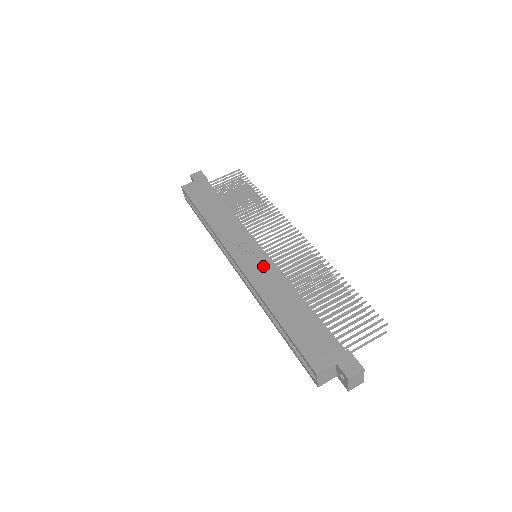
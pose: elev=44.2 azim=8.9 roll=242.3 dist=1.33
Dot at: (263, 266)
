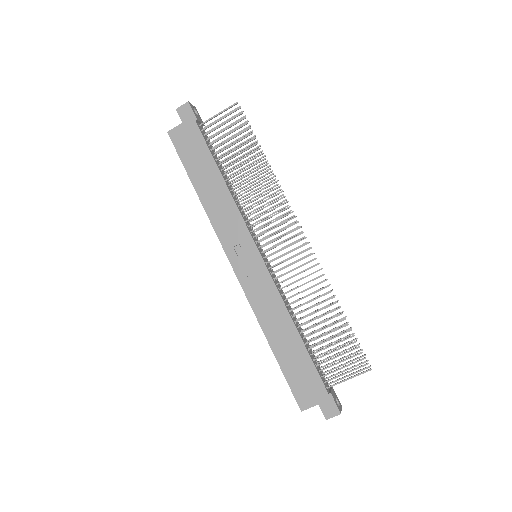
Dot at: (262, 283)
